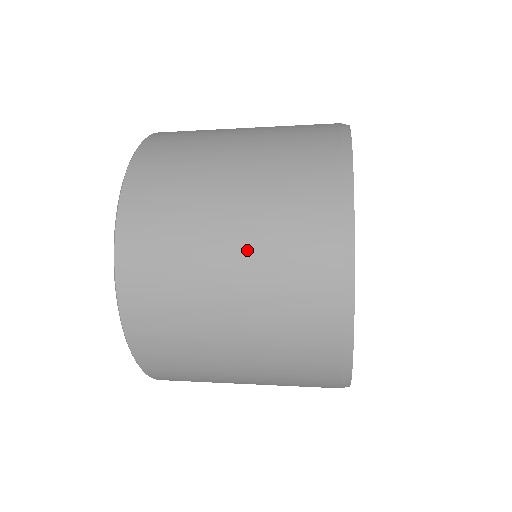
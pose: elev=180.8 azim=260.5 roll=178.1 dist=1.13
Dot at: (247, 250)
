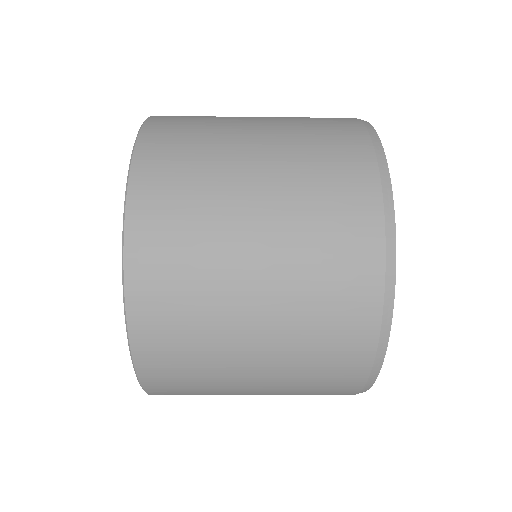
Dot at: (281, 227)
